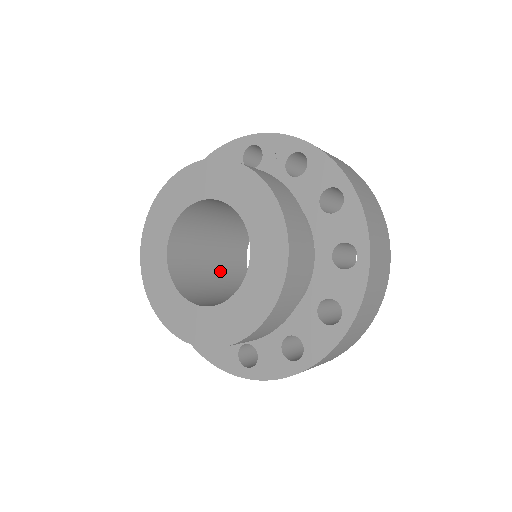
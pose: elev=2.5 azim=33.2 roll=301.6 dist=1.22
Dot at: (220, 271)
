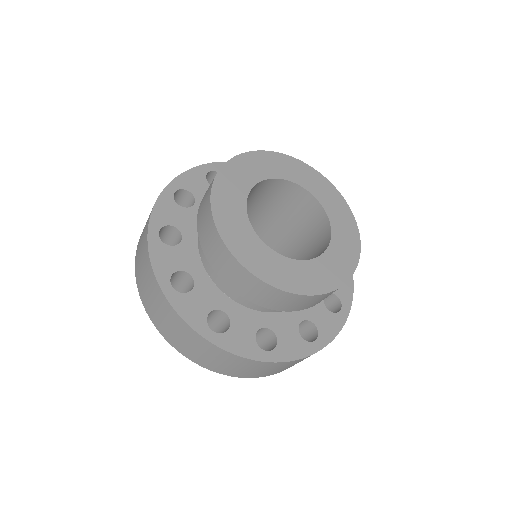
Dot at: occluded
